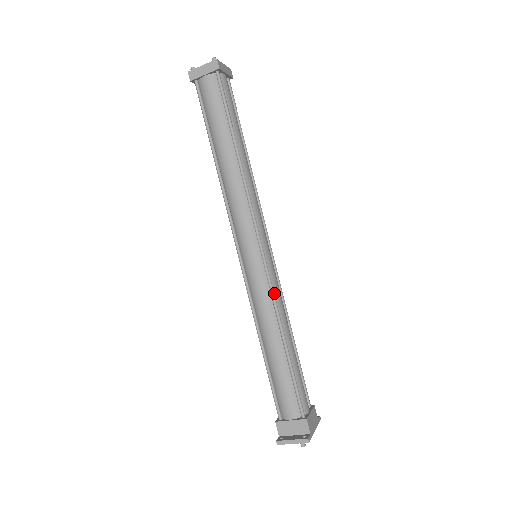
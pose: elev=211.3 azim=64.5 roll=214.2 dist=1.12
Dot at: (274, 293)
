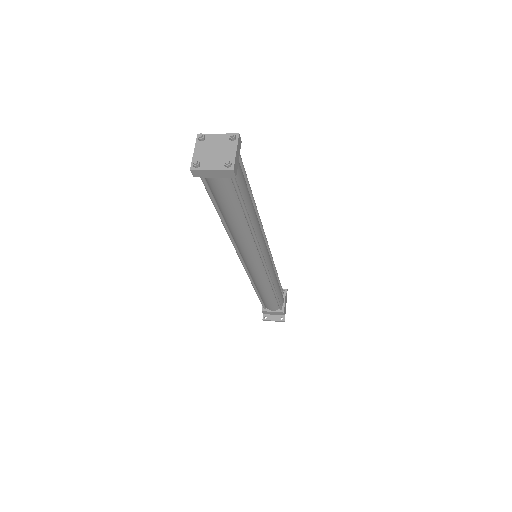
Dot at: occluded
